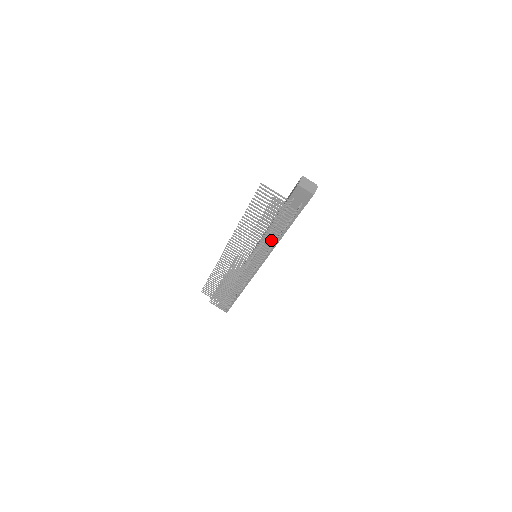
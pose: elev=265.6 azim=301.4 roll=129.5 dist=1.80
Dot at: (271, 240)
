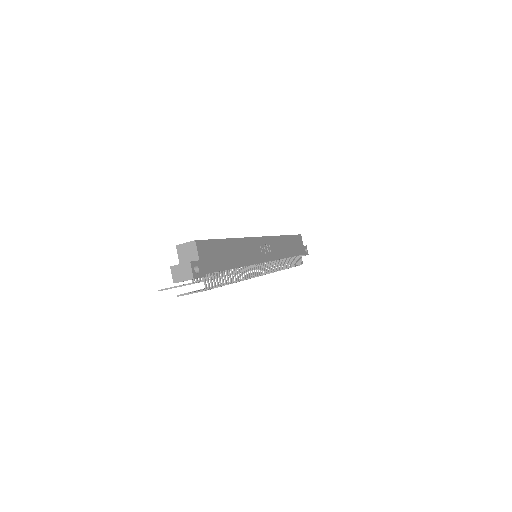
Dot at: occluded
